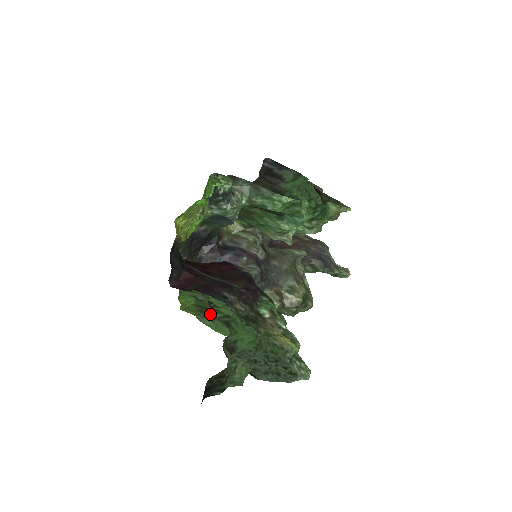
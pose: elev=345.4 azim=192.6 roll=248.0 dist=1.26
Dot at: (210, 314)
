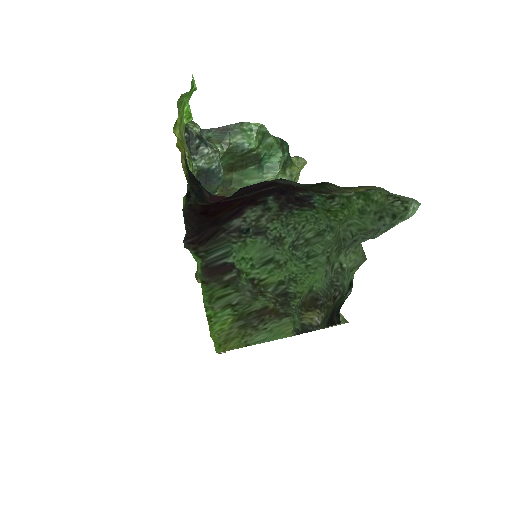
Dot at: (257, 319)
